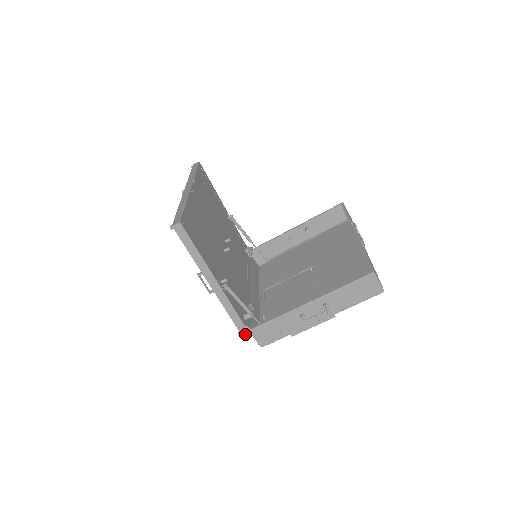
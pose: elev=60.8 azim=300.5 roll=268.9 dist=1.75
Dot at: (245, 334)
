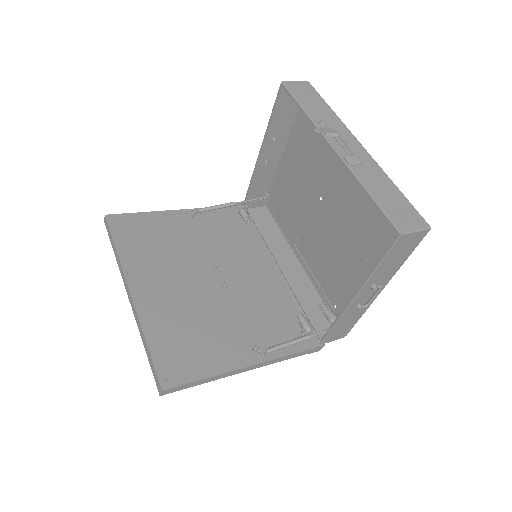
Dot at: (320, 349)
